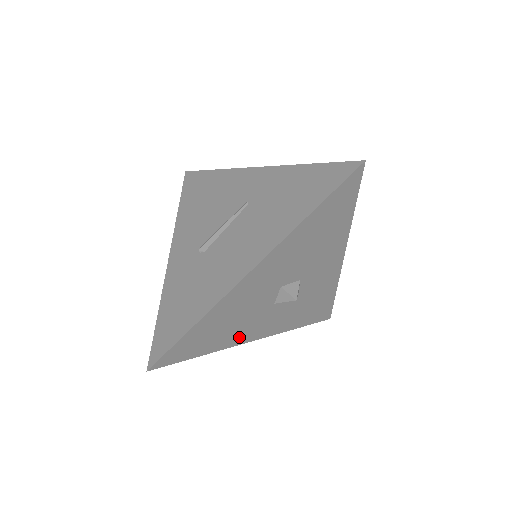
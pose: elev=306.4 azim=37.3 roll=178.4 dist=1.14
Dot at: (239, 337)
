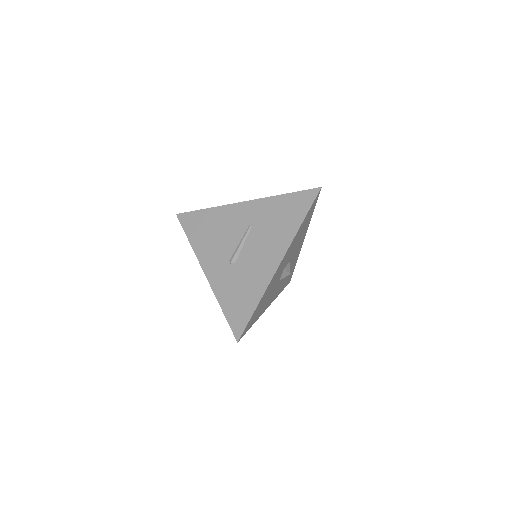
Dot at: (265, 307)
